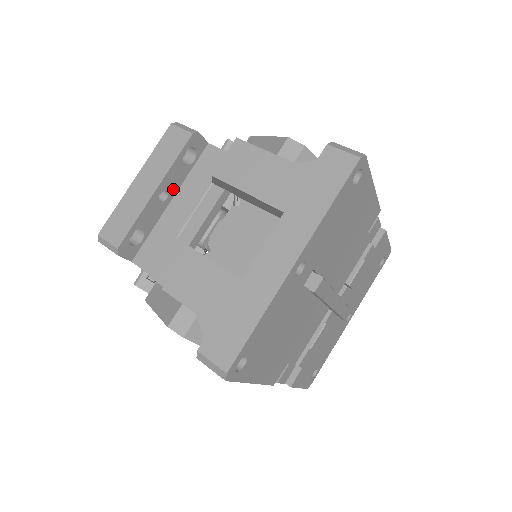
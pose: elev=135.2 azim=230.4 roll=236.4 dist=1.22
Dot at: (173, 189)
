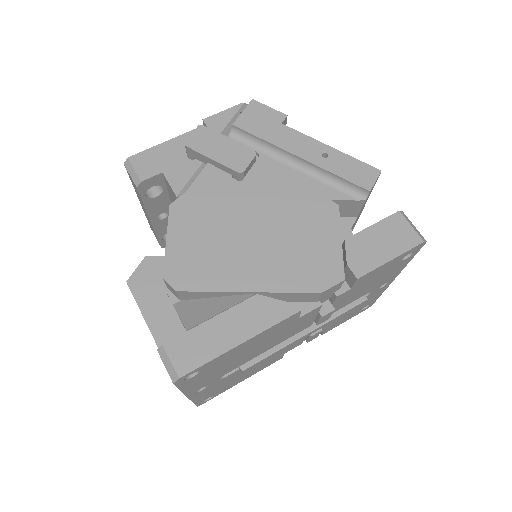
Dot at: (166, 208)
